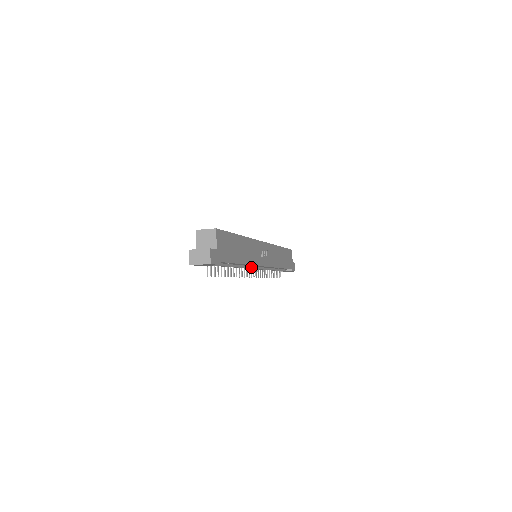
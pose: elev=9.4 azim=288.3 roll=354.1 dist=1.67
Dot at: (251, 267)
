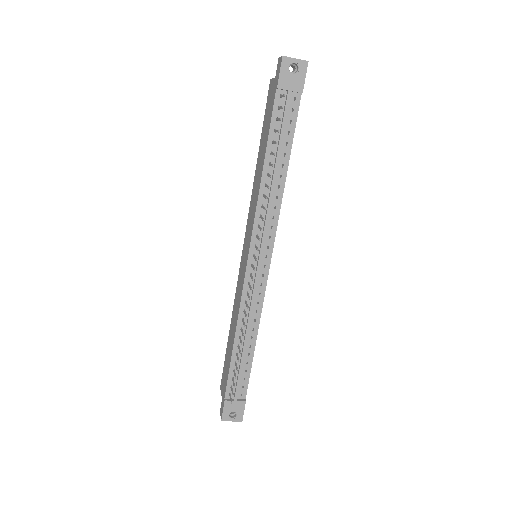
Dot at: (265, 233)
